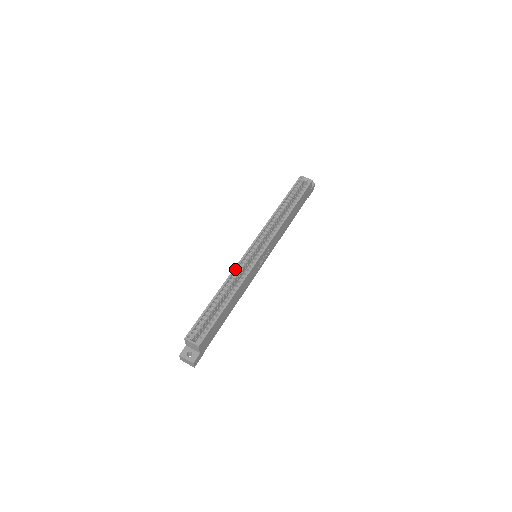
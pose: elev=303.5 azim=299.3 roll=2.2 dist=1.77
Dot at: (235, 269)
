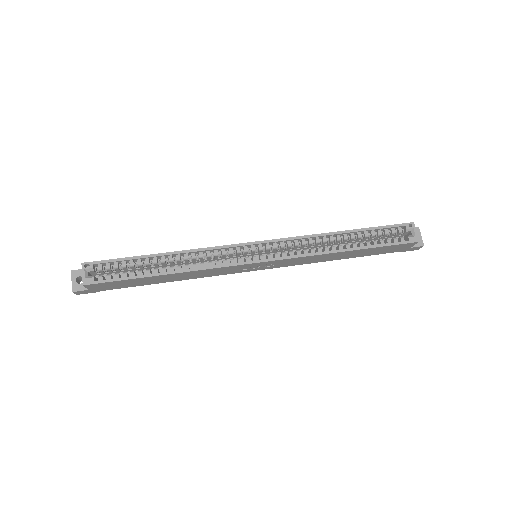
Dot at: (211, 248)
